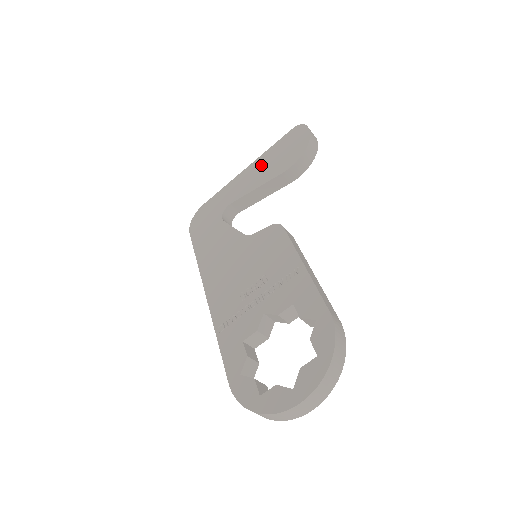
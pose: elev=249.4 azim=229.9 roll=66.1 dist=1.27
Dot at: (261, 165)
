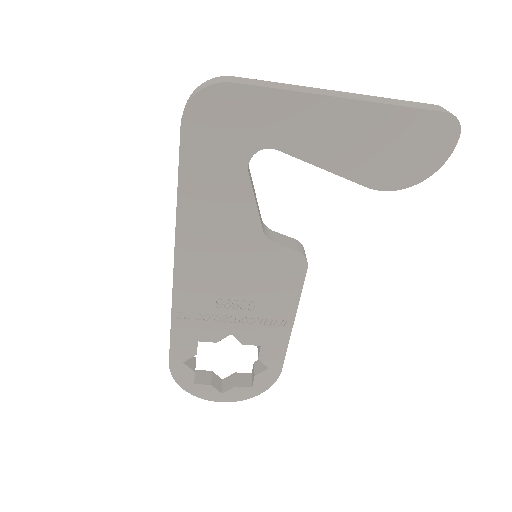
Dot at: (361, 129)
